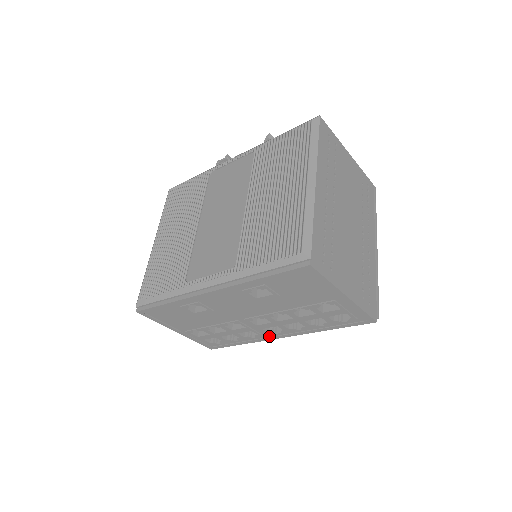
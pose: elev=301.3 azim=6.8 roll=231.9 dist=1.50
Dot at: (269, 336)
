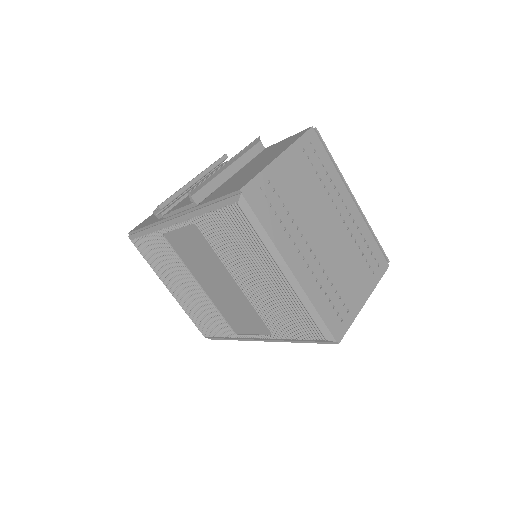
Dot at: occluded
